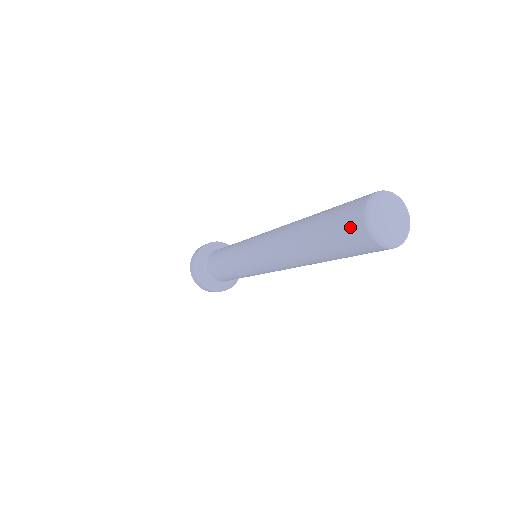
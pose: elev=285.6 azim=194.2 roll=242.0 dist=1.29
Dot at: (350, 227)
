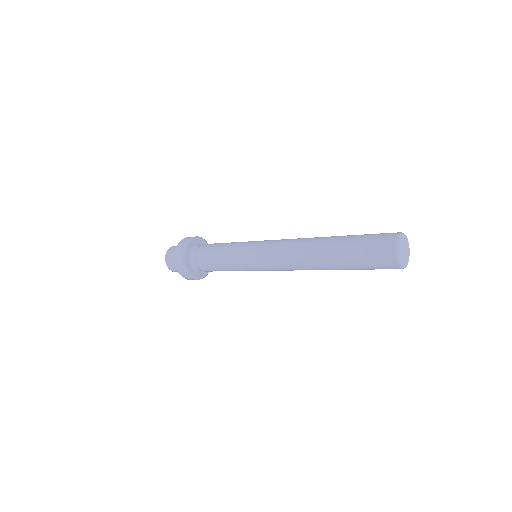
Dot at: (382, 253)
